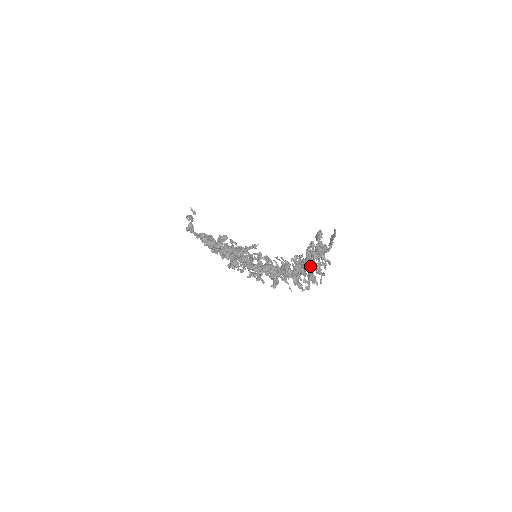
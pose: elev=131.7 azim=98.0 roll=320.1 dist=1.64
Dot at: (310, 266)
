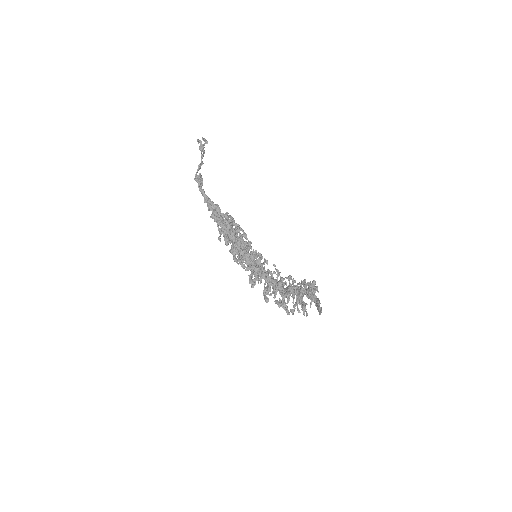
Dot at: (298, 302)
